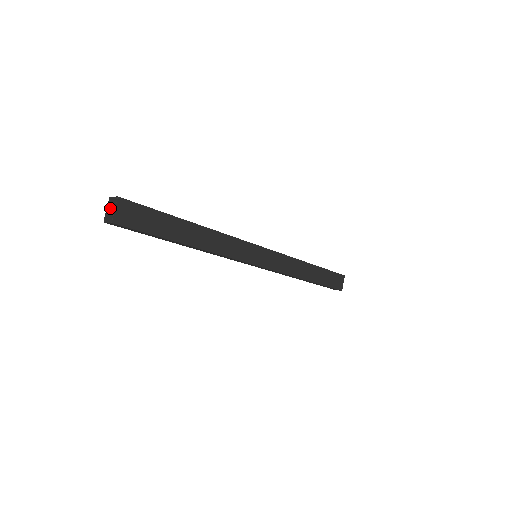
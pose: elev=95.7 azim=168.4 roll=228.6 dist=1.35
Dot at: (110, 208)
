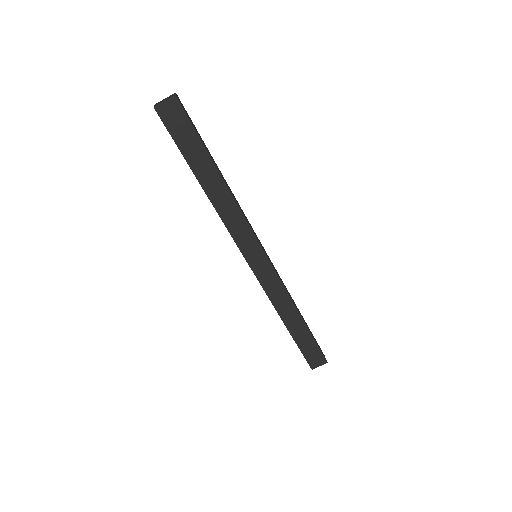
Dot at: (166, 99)
